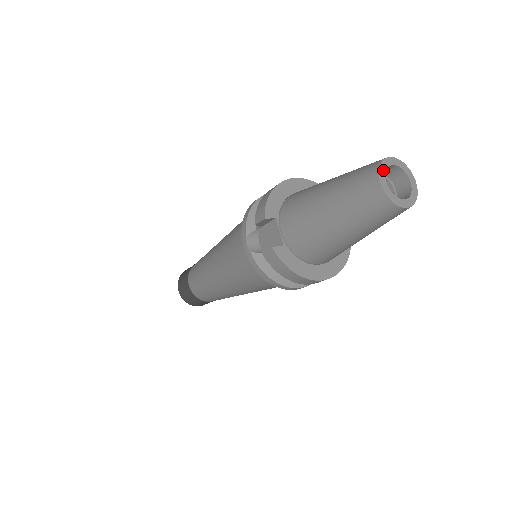
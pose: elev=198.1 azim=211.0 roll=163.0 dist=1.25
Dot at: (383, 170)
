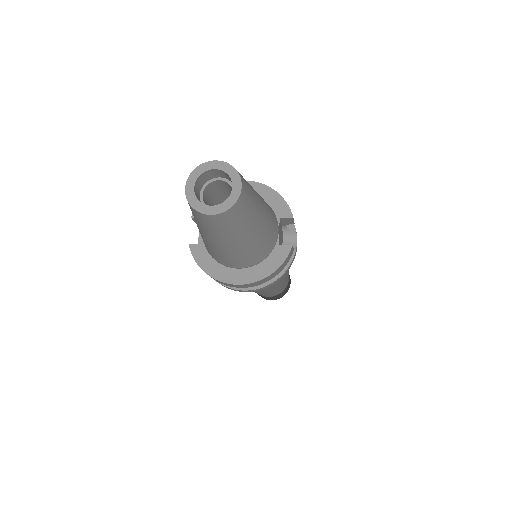
Dot at: (196, 174)
